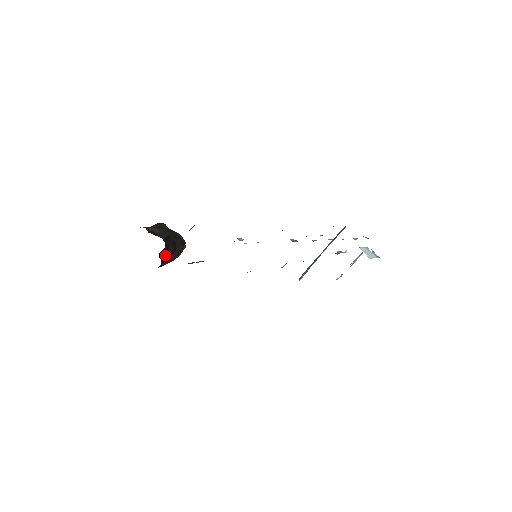
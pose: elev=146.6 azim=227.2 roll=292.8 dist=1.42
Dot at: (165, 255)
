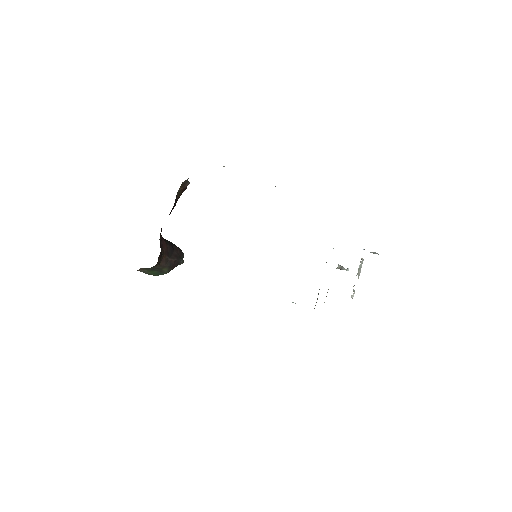
Dot at: (163, 247)
